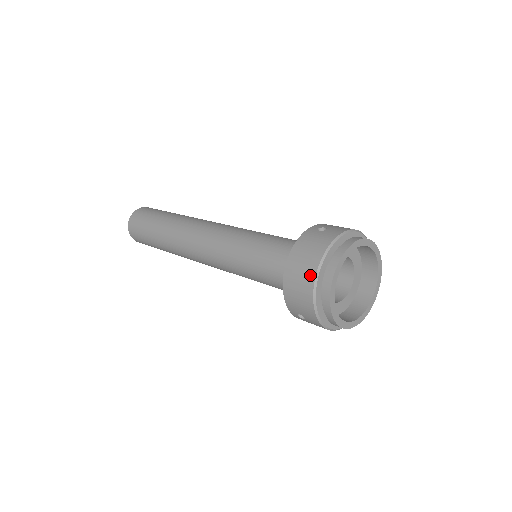
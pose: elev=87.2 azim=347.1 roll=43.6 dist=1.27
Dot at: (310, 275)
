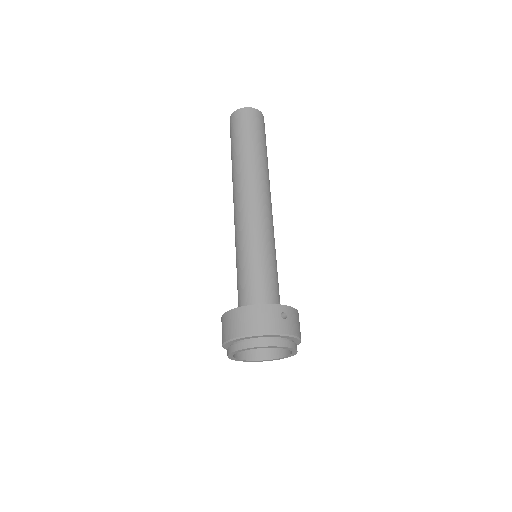
Dot at: (243, 331)
